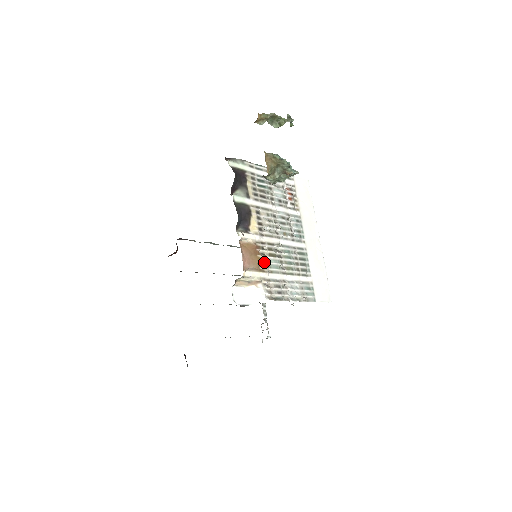
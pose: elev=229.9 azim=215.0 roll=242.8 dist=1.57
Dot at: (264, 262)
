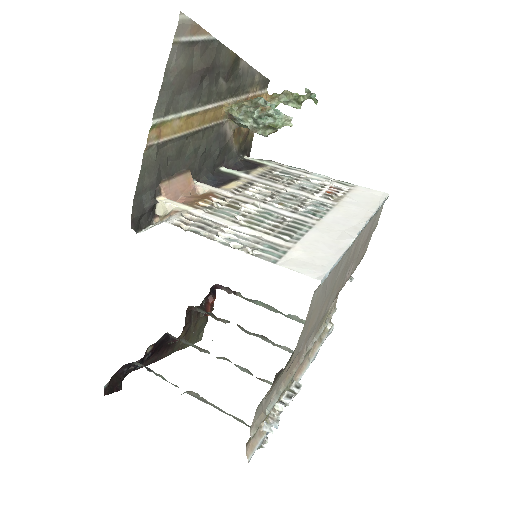
Dot at: (210, 206)
